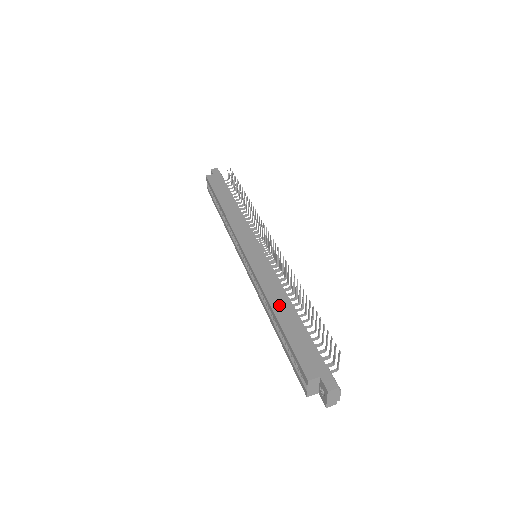
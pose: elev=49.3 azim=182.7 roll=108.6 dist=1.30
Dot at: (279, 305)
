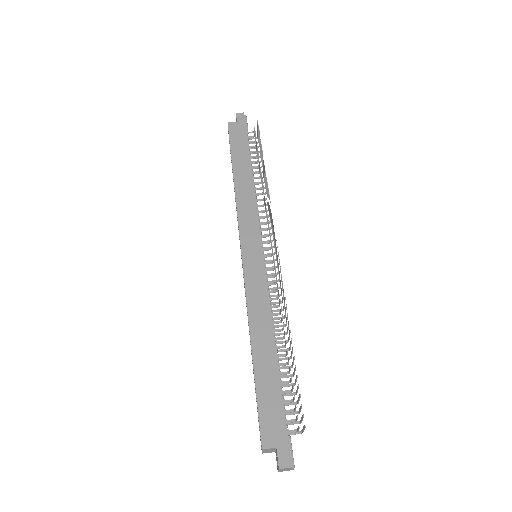
Dot at: (260, 339)
